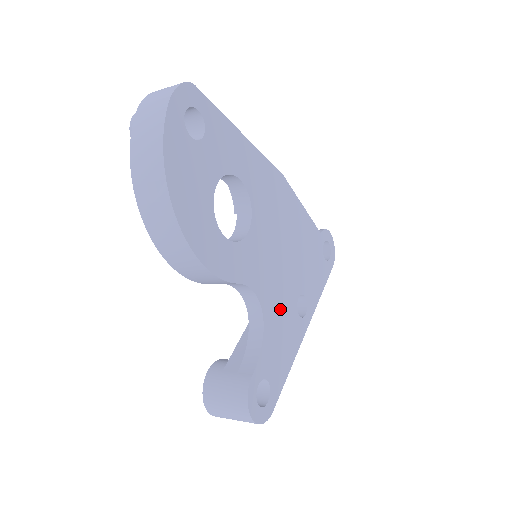
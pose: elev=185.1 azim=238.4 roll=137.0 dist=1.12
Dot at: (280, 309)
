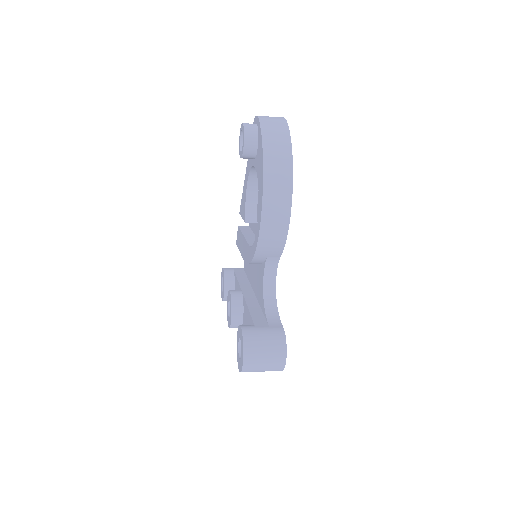
Dot at: occluded
